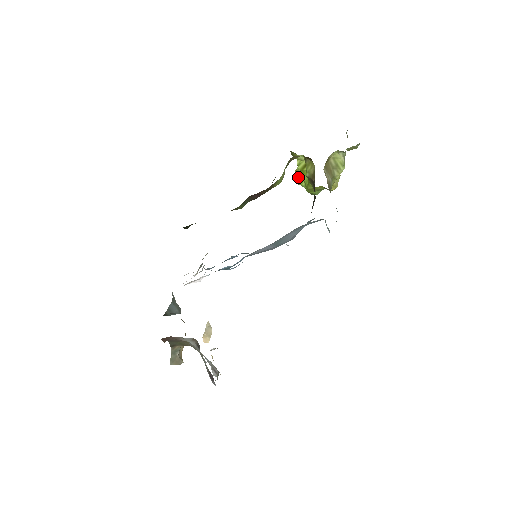
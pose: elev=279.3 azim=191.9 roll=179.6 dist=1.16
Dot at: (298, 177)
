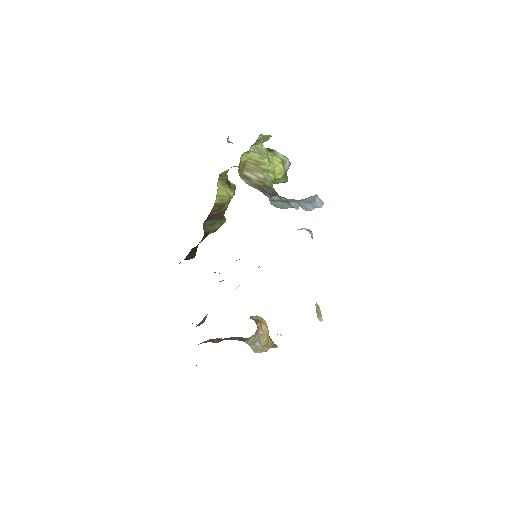
Dot at: occluded
